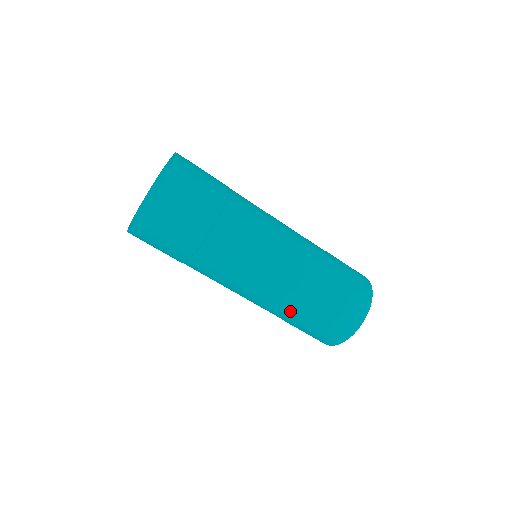
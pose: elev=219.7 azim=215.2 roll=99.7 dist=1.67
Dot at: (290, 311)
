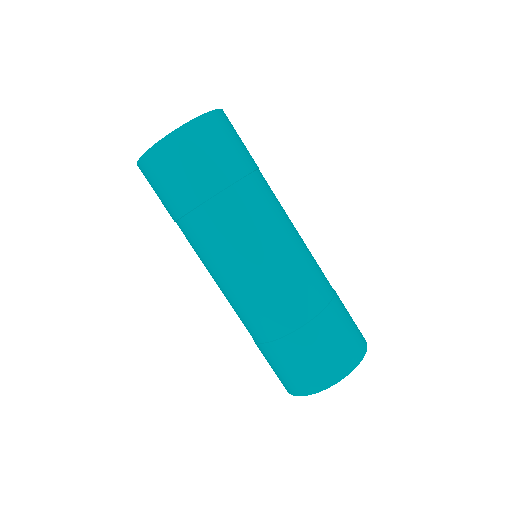
Dot at: (295, 311)
